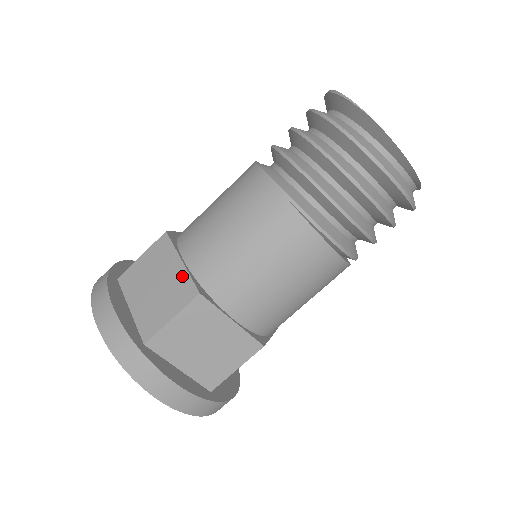
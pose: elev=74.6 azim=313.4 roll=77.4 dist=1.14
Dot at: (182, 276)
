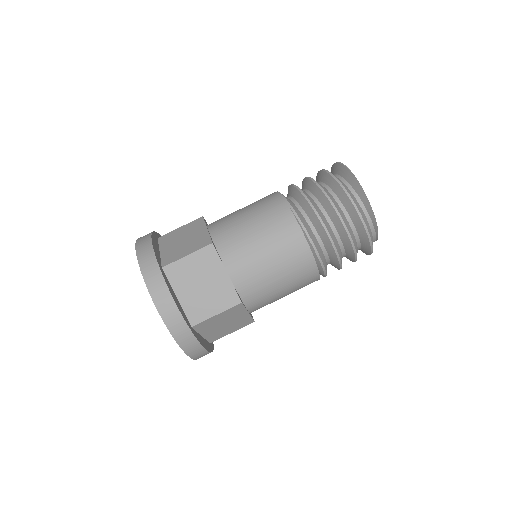
Dot at: (204, 235)
